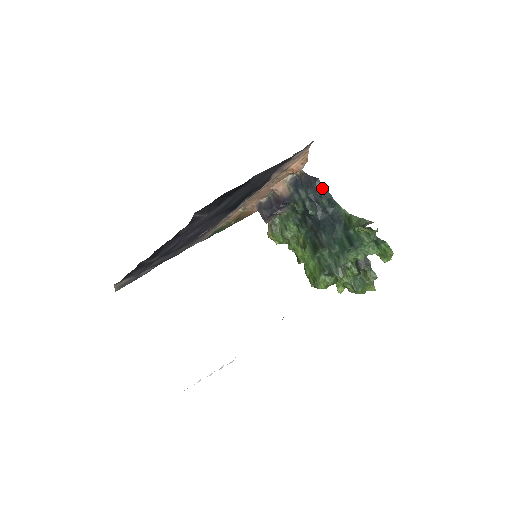
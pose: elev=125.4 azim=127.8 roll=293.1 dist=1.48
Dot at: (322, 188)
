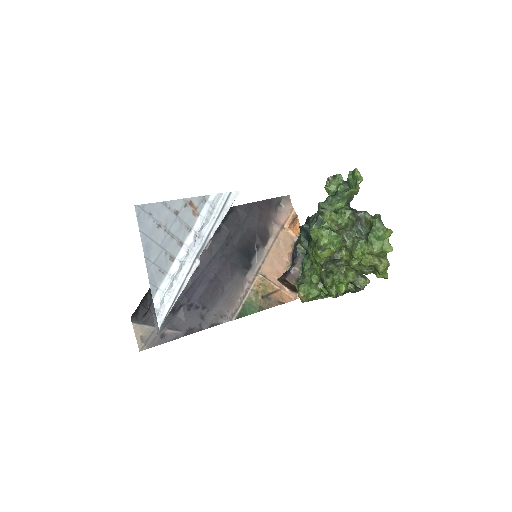
Dot at: occluded
